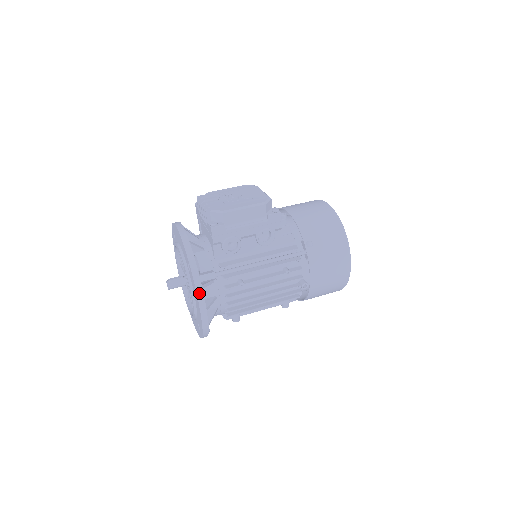
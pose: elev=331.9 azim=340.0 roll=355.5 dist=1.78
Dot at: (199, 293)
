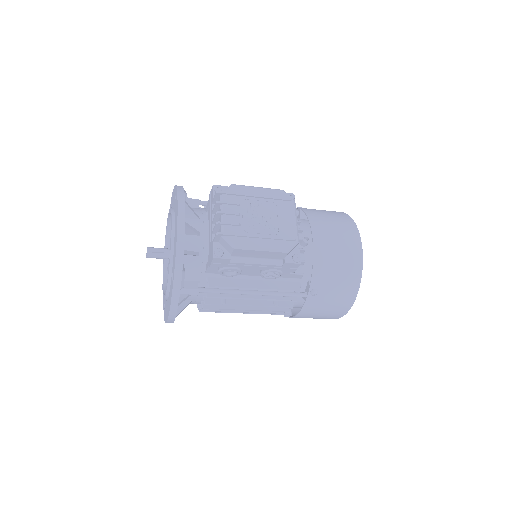
Dot at: (172, 309)
